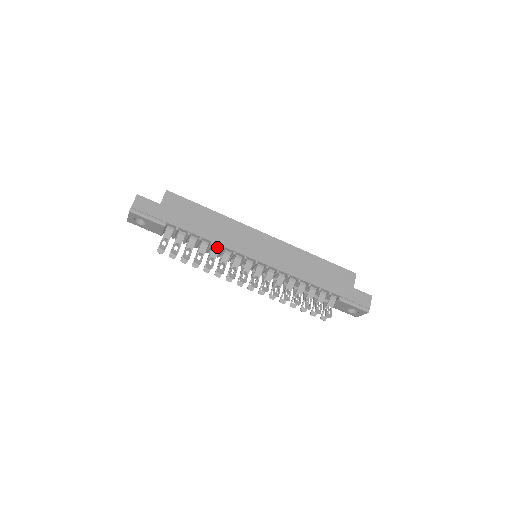
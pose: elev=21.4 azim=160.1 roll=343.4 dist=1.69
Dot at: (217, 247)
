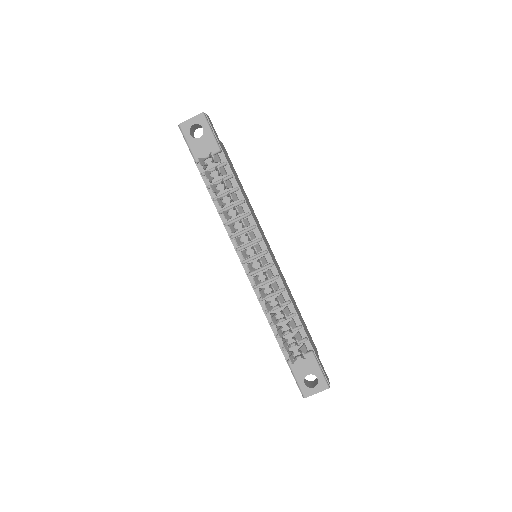
Dot at: (243, 209)
